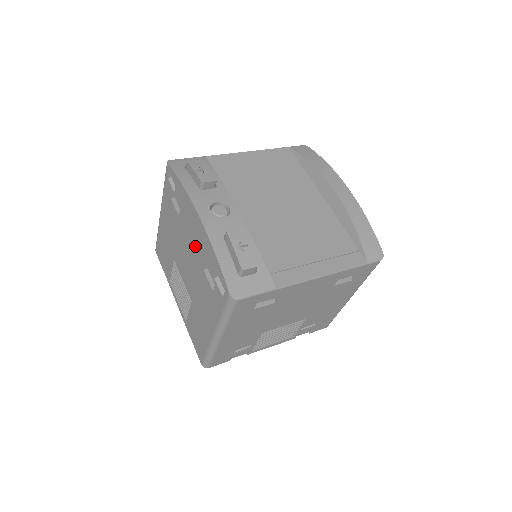
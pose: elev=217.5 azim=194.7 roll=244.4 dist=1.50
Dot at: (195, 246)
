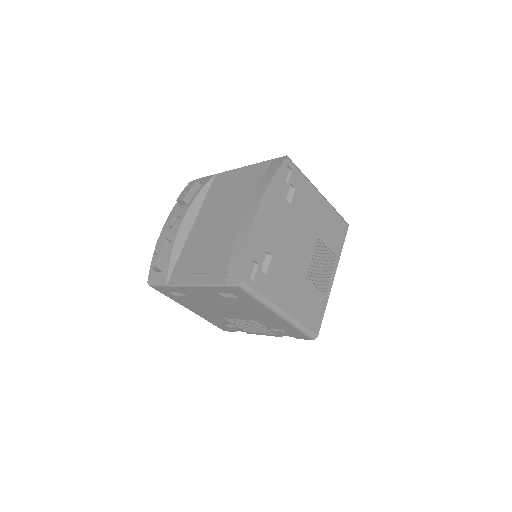
Dot at: occluded
